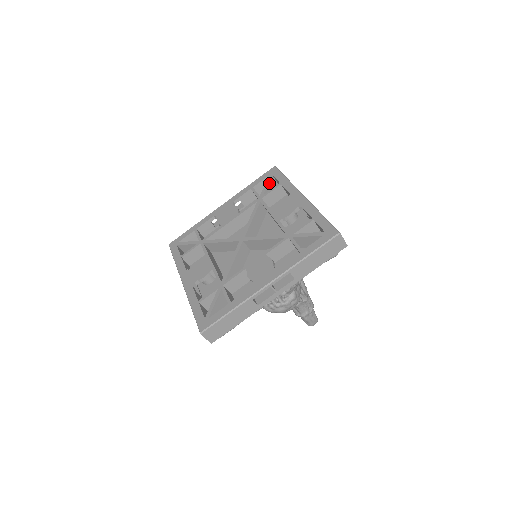
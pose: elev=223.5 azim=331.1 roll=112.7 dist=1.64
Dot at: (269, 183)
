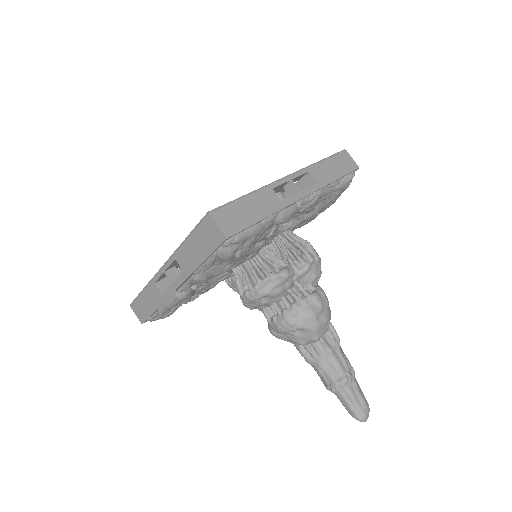
Dot at: occluded
